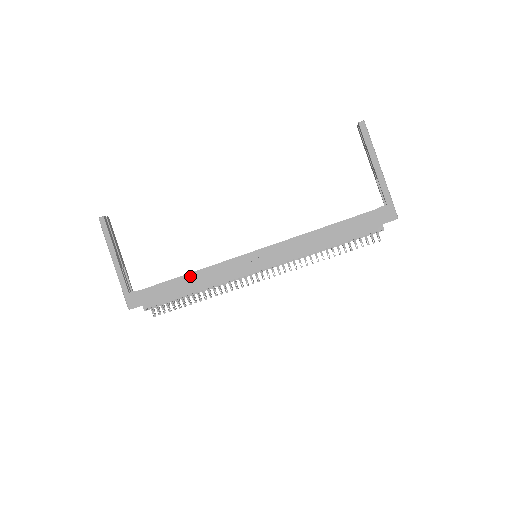
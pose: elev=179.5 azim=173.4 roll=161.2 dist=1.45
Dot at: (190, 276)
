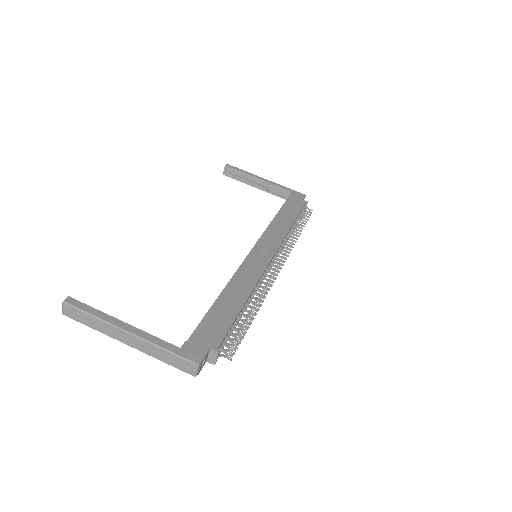
Dot at: (226, 292)
